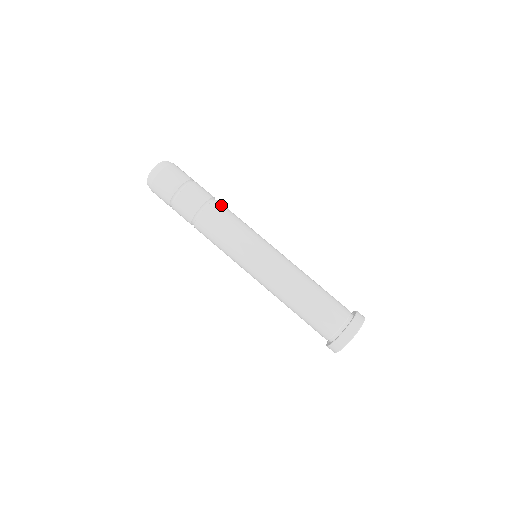
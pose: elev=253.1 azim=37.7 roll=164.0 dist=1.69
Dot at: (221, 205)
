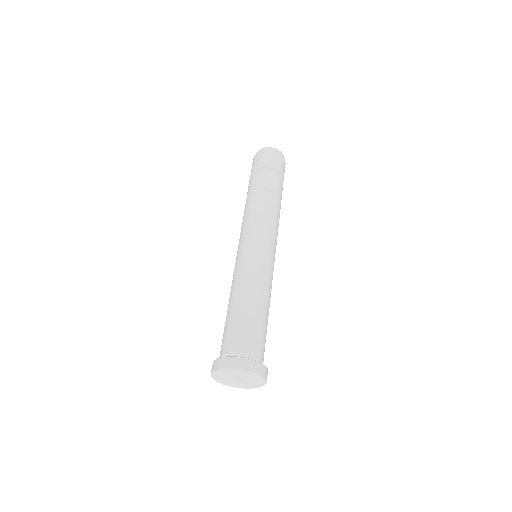
Dot at: (280, 208)
